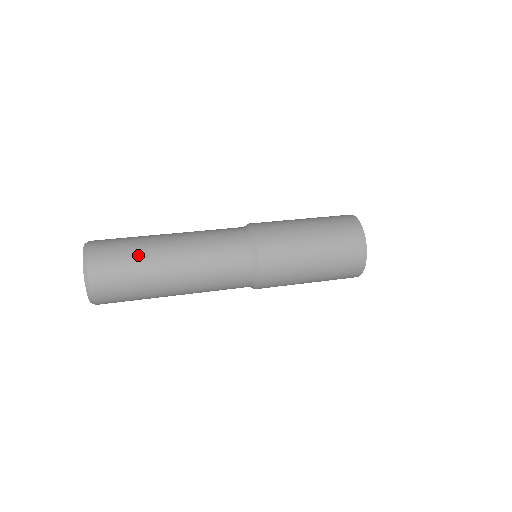
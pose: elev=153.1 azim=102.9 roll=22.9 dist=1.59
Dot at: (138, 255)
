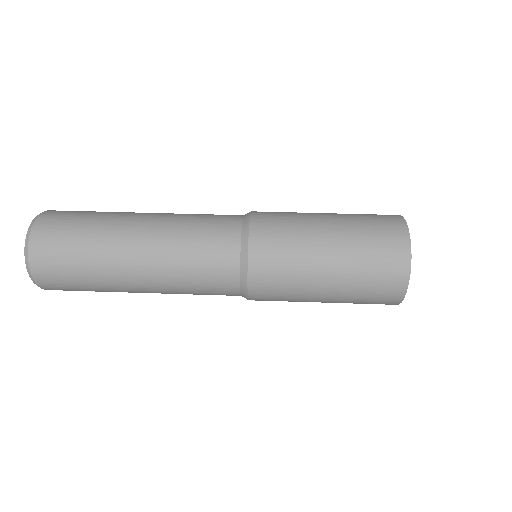
Dot at: (92, 237)
